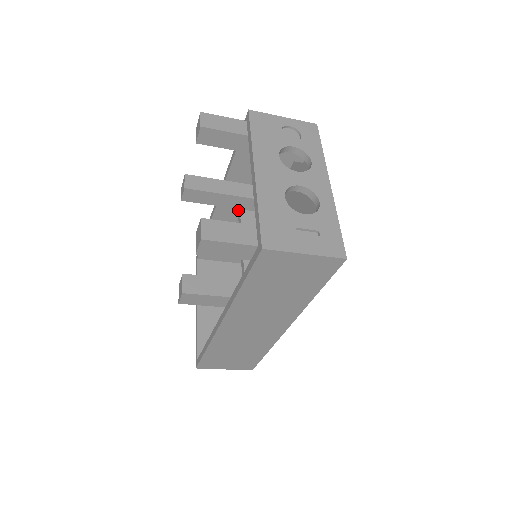
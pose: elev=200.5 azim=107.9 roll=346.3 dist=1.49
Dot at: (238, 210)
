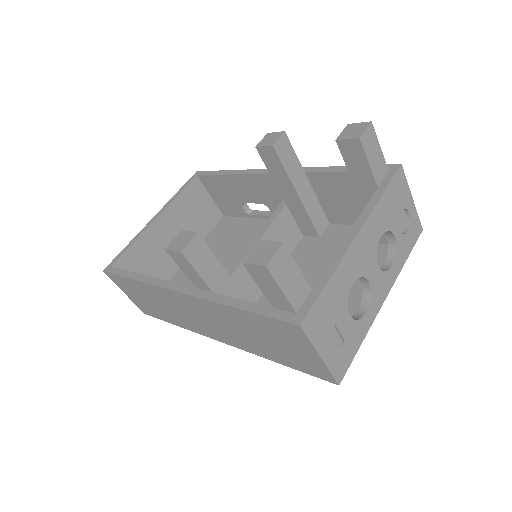
Dot at: (283, 202)
